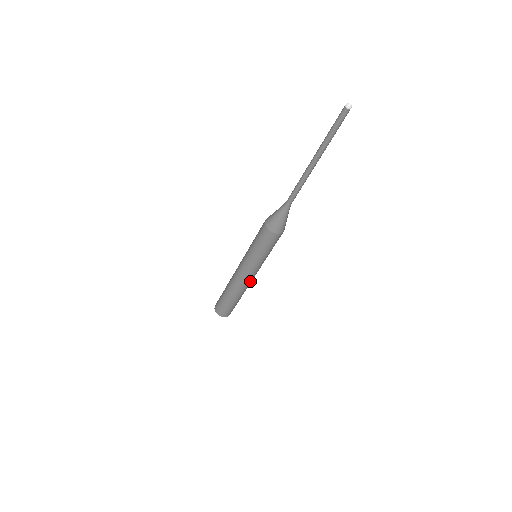
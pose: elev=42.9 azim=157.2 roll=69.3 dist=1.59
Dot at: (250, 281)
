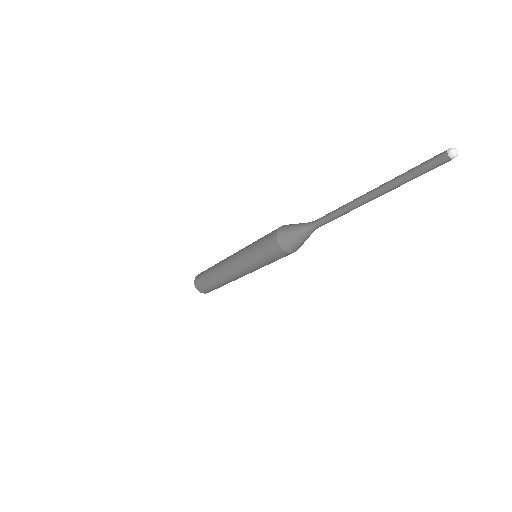
Dot at: occluded
